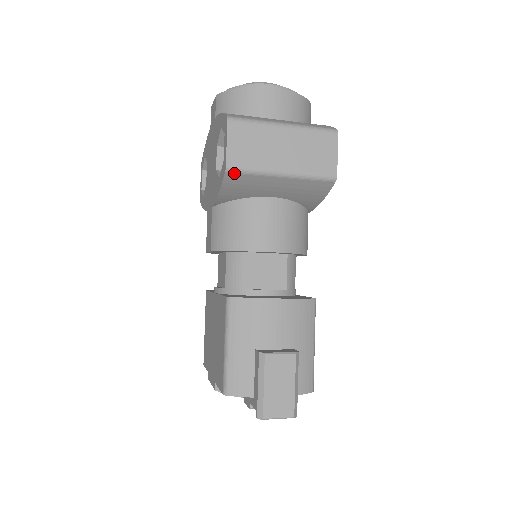
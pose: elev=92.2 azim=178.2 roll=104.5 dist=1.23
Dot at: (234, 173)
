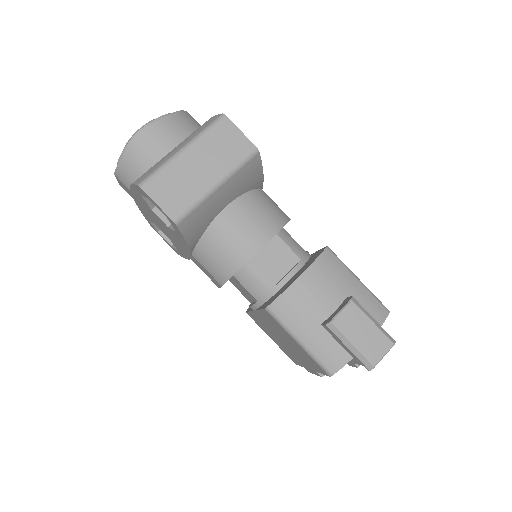
Dot at: (183, 220)
